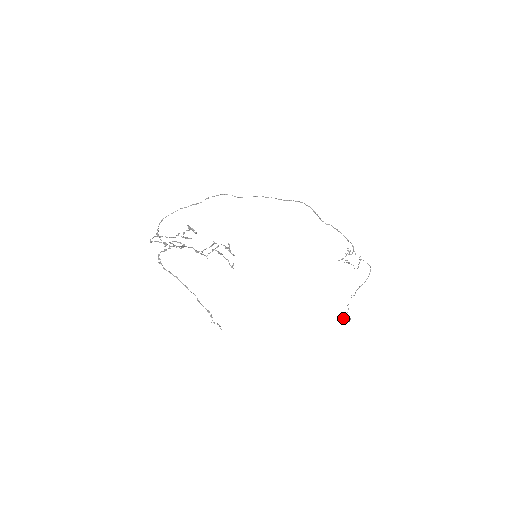
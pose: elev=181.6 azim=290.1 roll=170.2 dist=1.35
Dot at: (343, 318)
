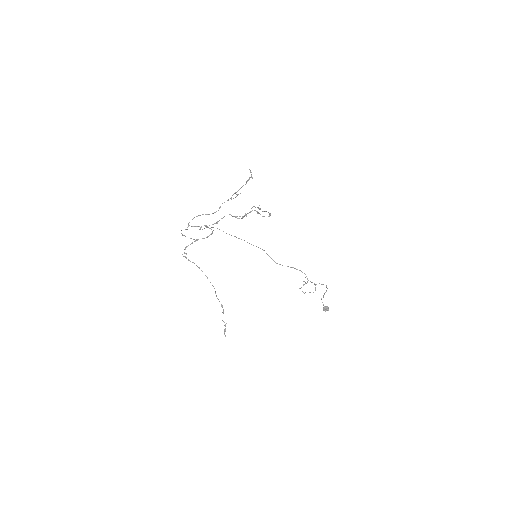
Dot at: (323, 308)
